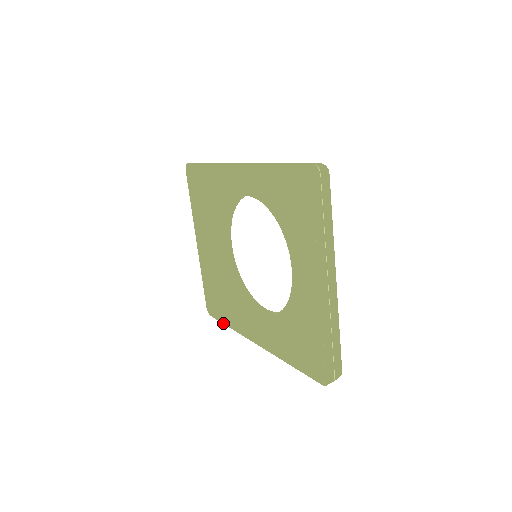
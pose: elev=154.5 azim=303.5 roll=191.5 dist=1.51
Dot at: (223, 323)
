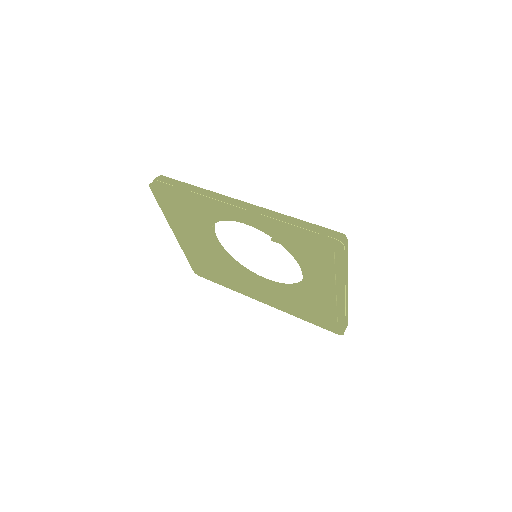
Dot at: (219, 284)
